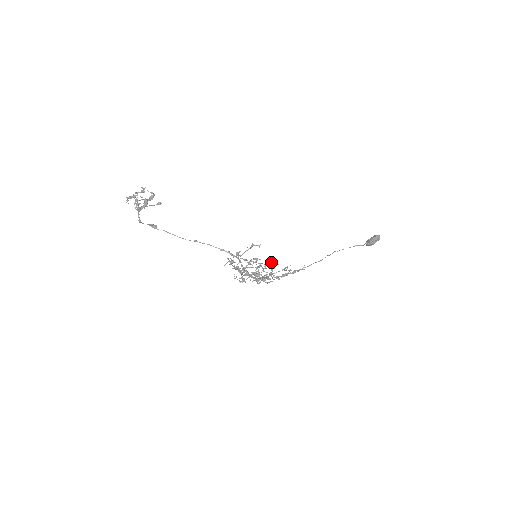
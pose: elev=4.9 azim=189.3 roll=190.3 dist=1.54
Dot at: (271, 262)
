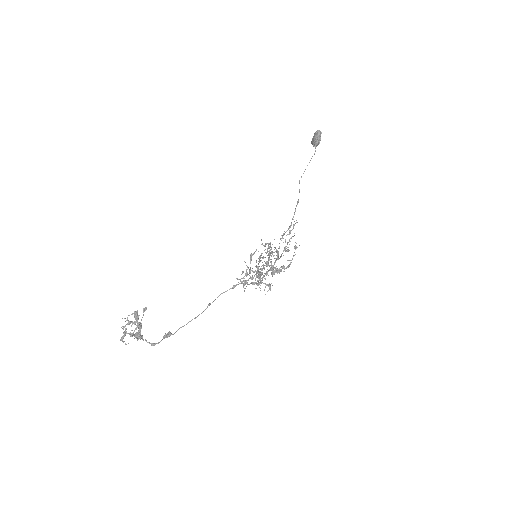
Dot at: occluded
